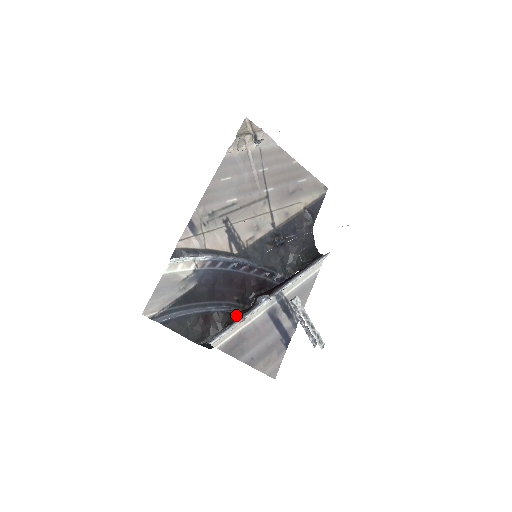
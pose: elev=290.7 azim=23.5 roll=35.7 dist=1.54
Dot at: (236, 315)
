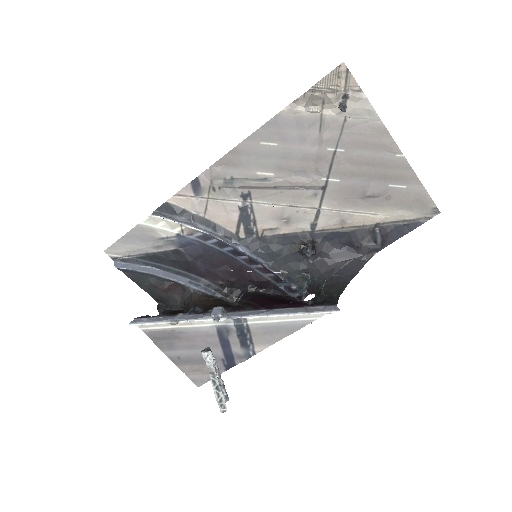
Dot at: (199, 303)
